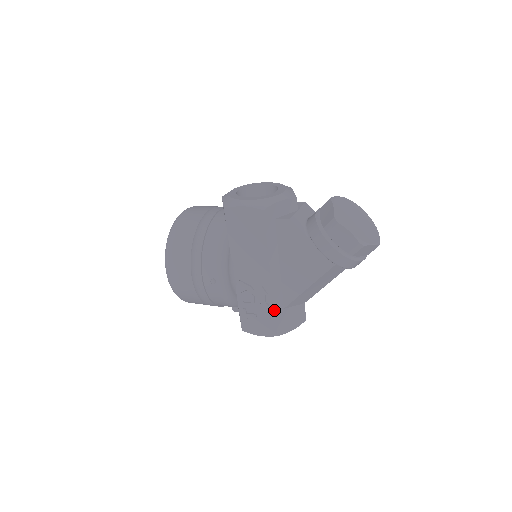
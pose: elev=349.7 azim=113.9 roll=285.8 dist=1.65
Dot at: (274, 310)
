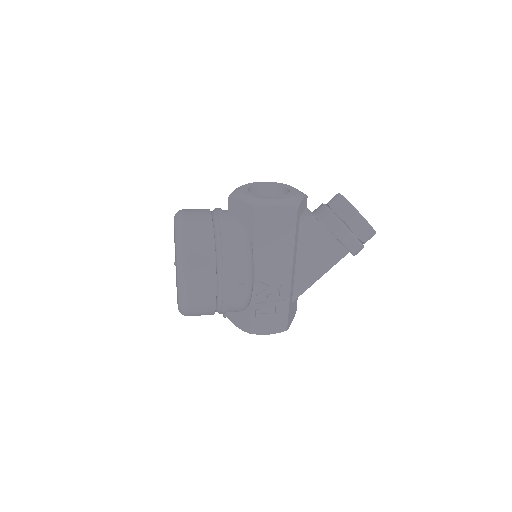
Dot at: (289, 305)
